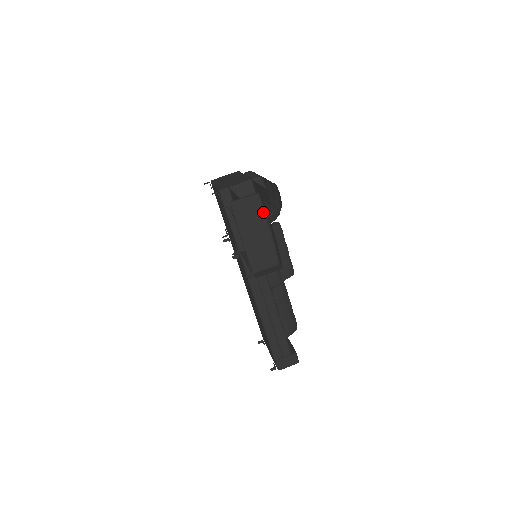
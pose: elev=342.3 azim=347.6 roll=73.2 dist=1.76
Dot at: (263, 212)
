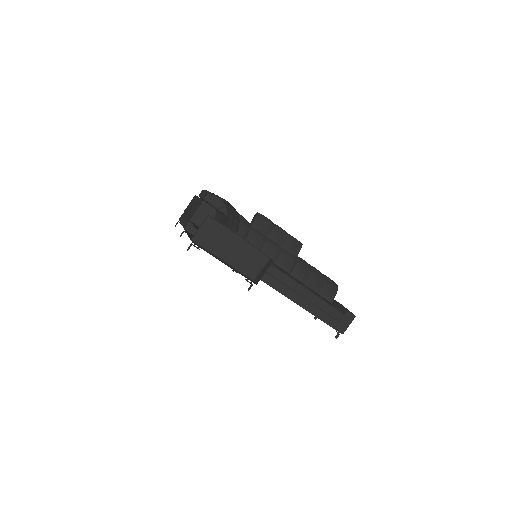
Dot at: (224, 227)
